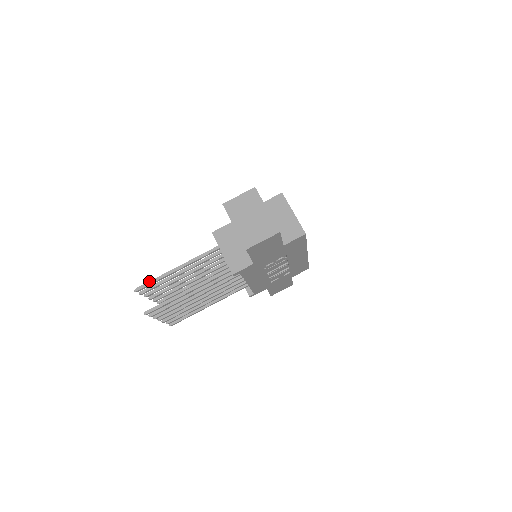
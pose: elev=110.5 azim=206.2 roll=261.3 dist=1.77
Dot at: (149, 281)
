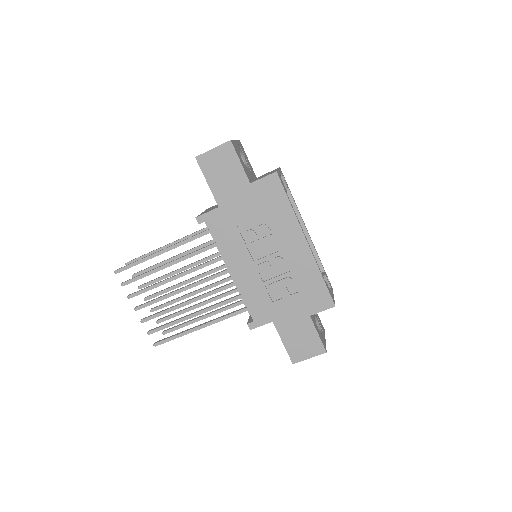
Dot at: (141, 256)
